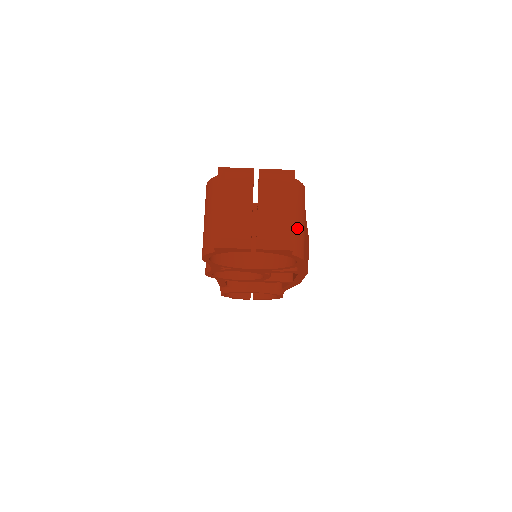
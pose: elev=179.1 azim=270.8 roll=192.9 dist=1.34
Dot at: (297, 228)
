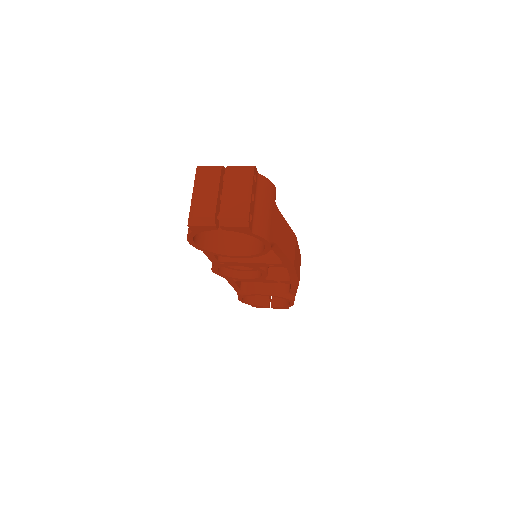
Dot at: (260, 213)
